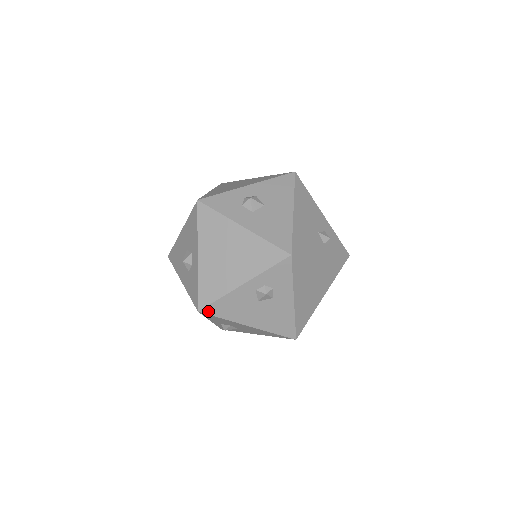
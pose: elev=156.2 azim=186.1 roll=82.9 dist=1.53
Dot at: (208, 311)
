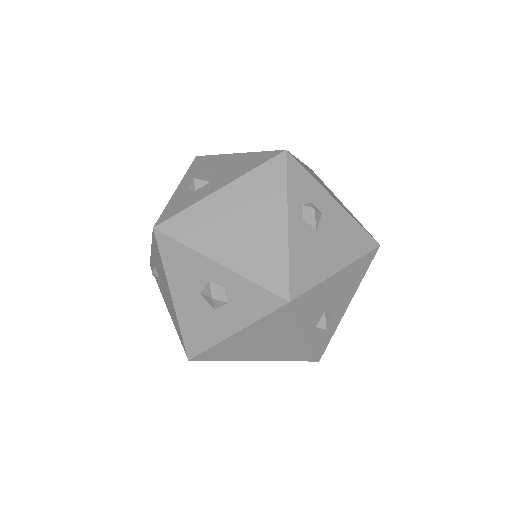
Dot at: (296, 291)
